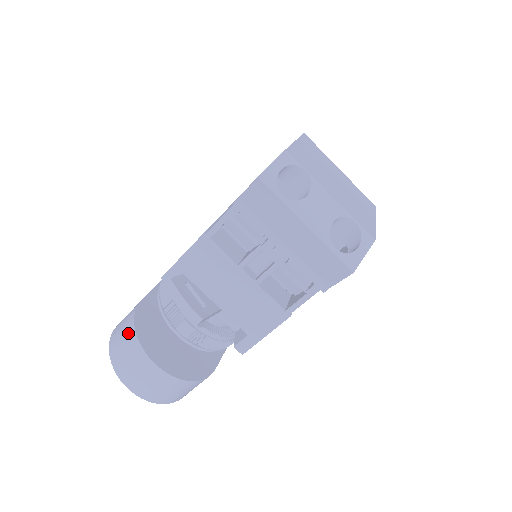
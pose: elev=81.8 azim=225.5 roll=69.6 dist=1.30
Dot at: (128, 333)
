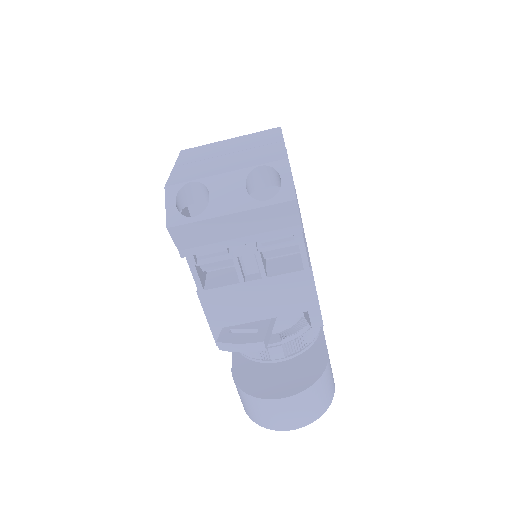
Dot at: (245, 399)
